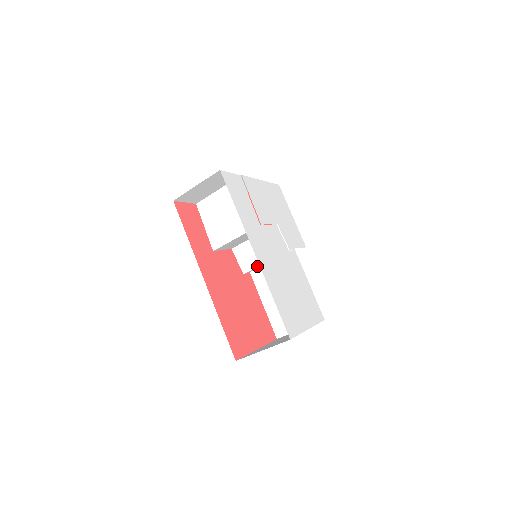
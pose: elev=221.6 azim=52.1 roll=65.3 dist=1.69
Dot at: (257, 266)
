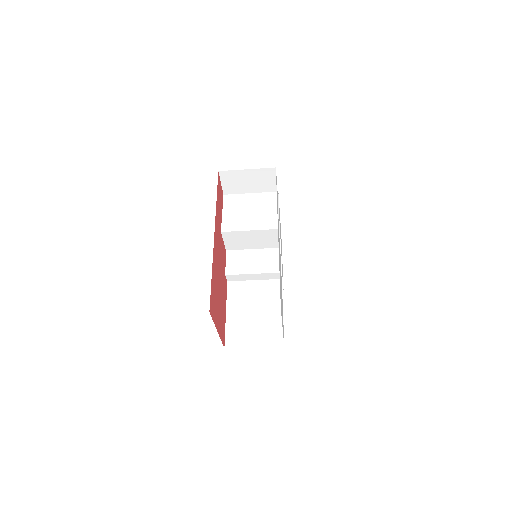
Dot at: (243, 273)
